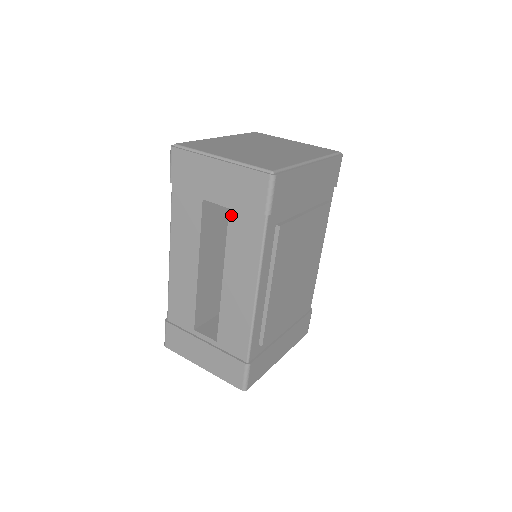
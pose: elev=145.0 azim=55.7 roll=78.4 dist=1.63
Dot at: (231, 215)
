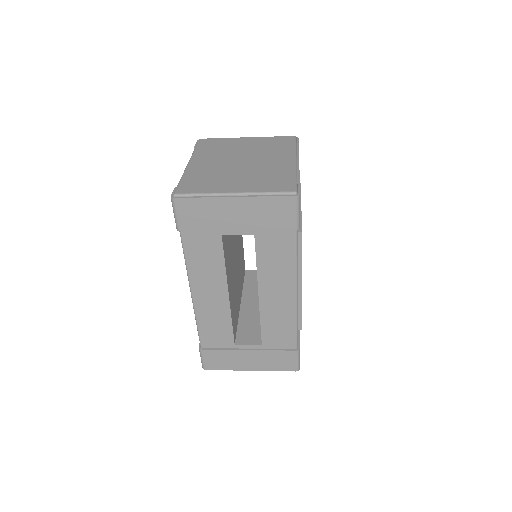
Dot at: (258, 240)
